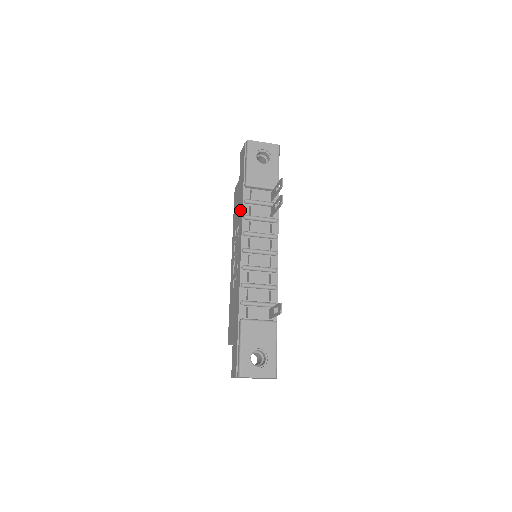
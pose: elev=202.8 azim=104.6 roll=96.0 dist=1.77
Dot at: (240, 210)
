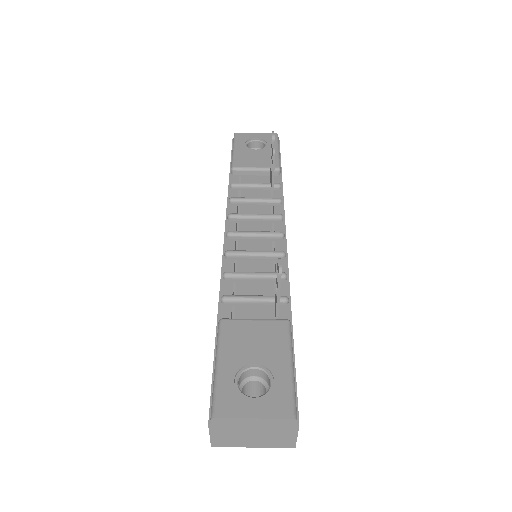
Dot at: occluded
